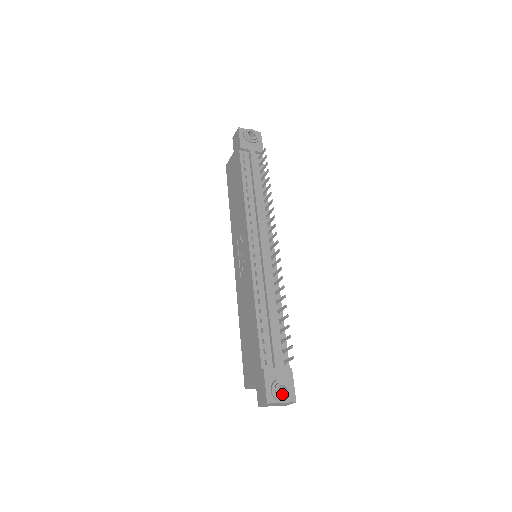
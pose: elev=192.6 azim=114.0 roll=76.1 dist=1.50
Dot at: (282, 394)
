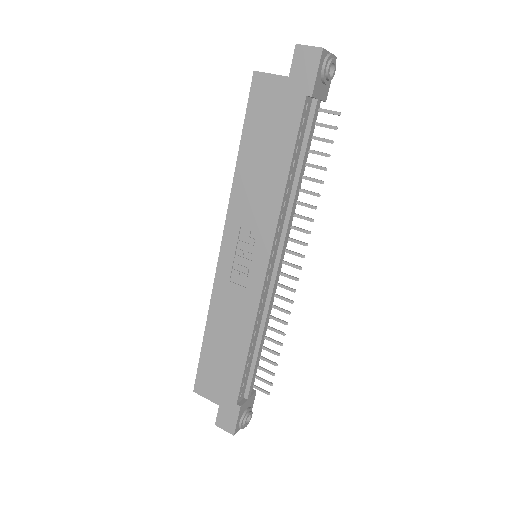
Dot at: occluded
